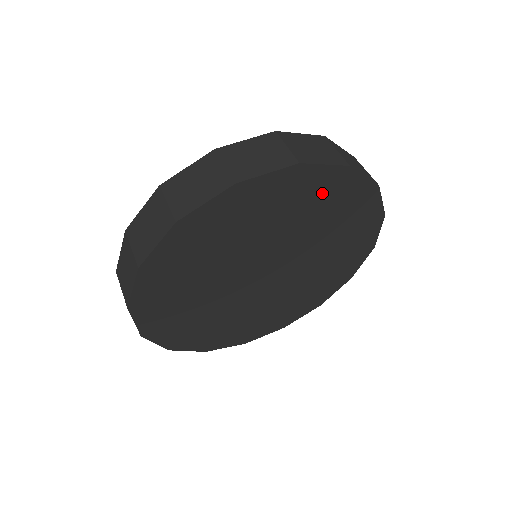
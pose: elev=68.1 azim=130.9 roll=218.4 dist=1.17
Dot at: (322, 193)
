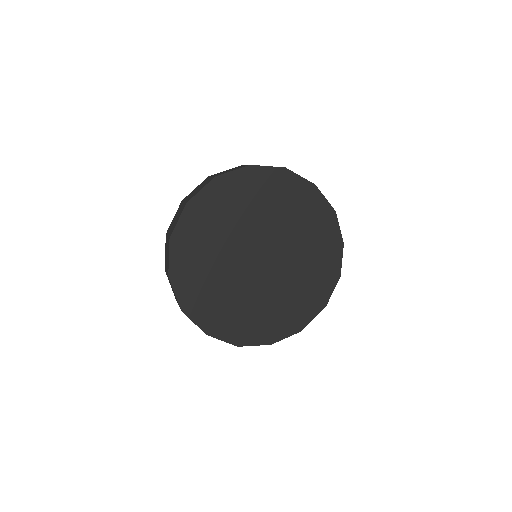
Dot at: (299, 199)
